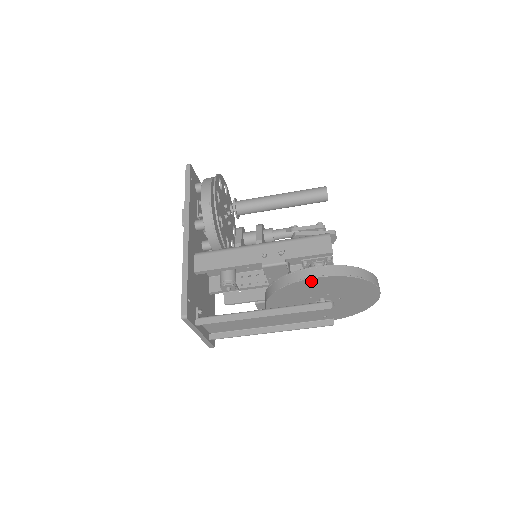
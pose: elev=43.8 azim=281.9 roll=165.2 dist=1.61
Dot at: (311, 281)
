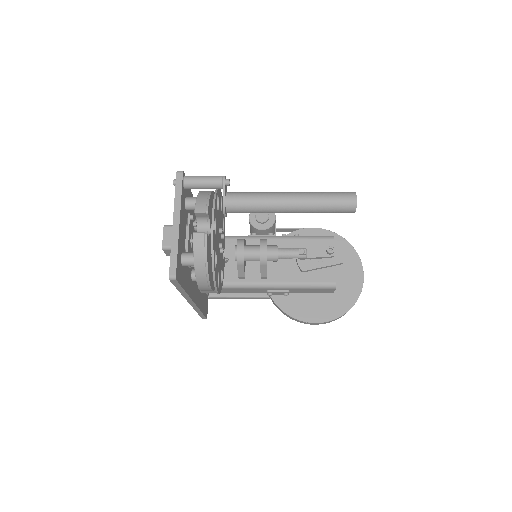
Dot at: occluded
